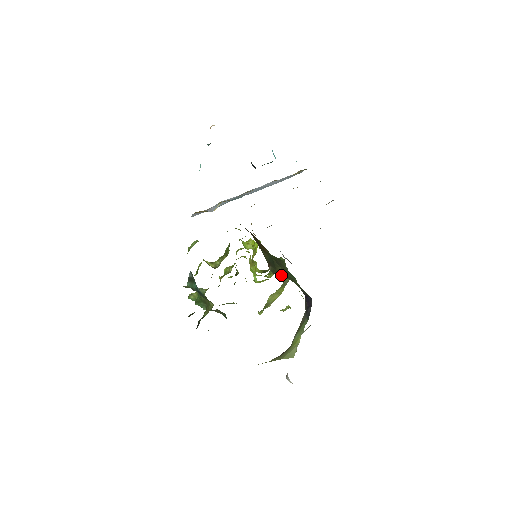
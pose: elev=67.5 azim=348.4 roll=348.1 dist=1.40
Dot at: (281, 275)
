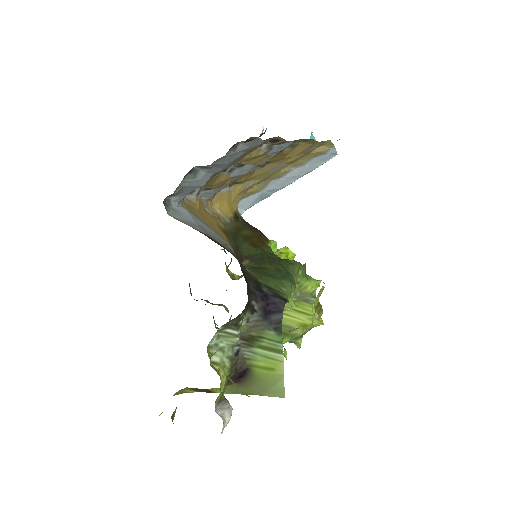
Dot at: (247, 268)
